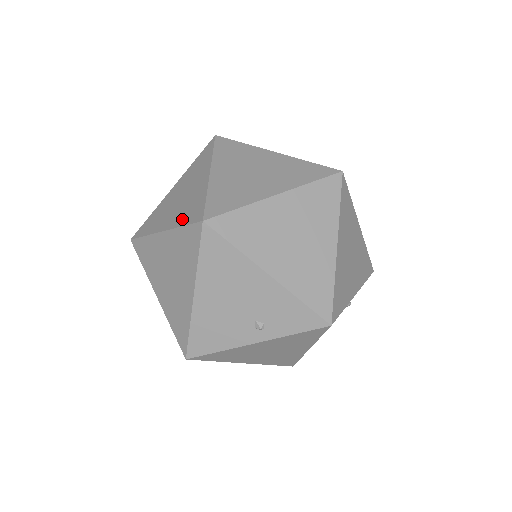
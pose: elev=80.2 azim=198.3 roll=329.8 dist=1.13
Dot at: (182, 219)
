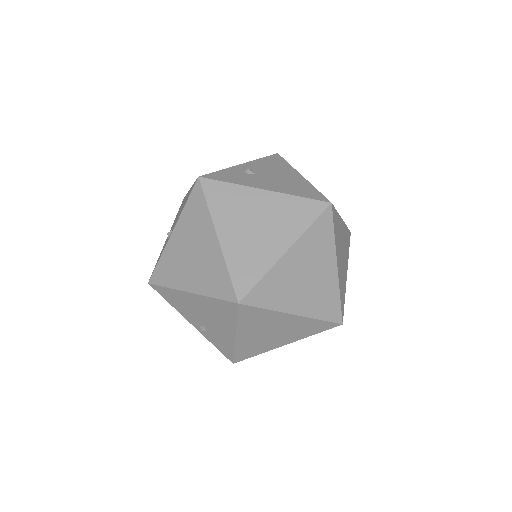
Dot at: (235, 263)
